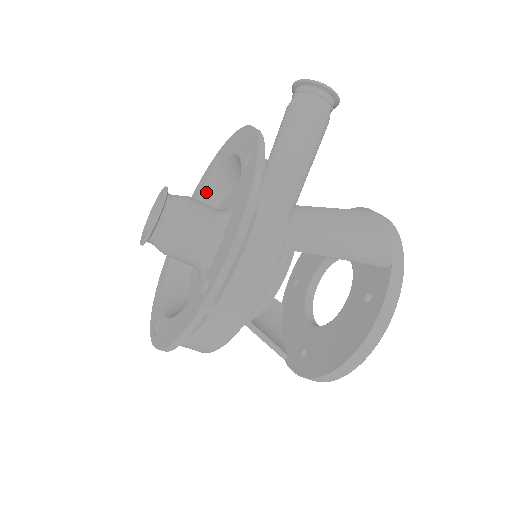
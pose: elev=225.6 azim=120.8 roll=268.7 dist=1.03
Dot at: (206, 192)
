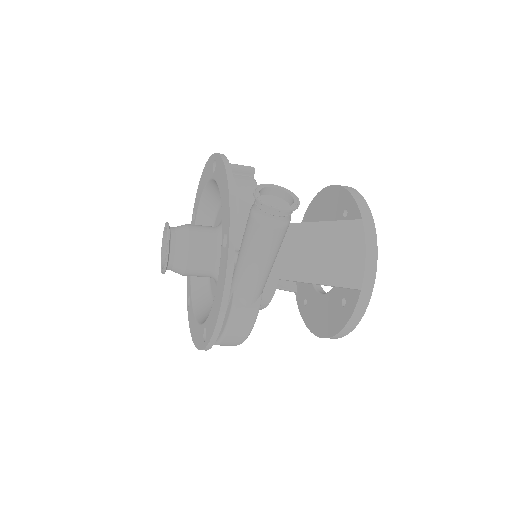
Dot at: (211, 187)
